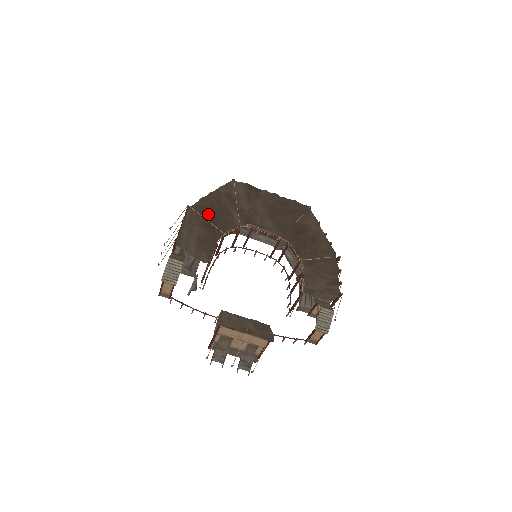
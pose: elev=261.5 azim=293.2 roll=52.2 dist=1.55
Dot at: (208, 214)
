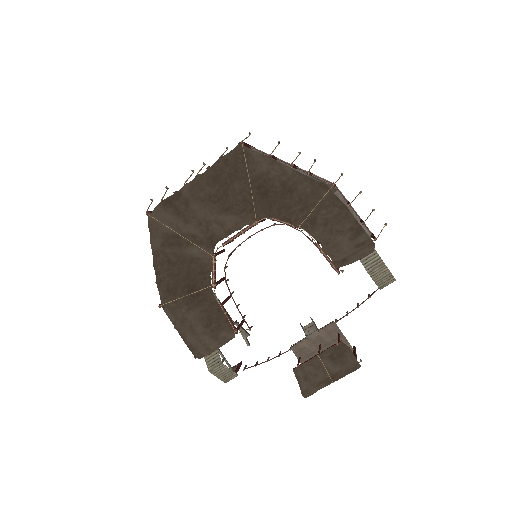
Dot at: (179, 288)
